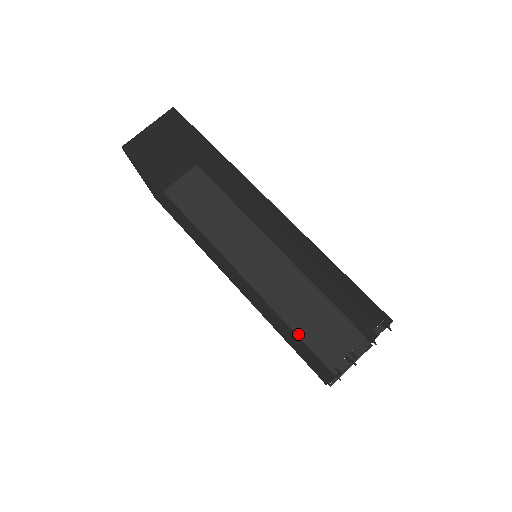
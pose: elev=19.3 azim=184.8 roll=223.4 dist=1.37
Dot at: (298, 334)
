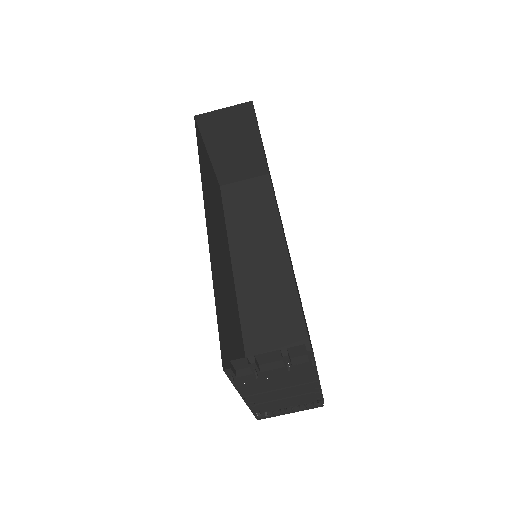
Dot at: (260, 353)
